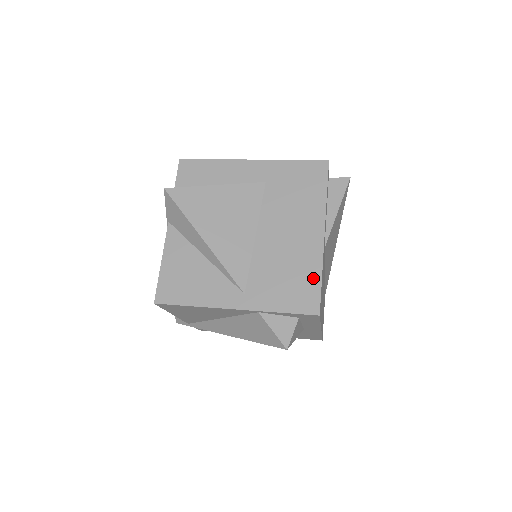
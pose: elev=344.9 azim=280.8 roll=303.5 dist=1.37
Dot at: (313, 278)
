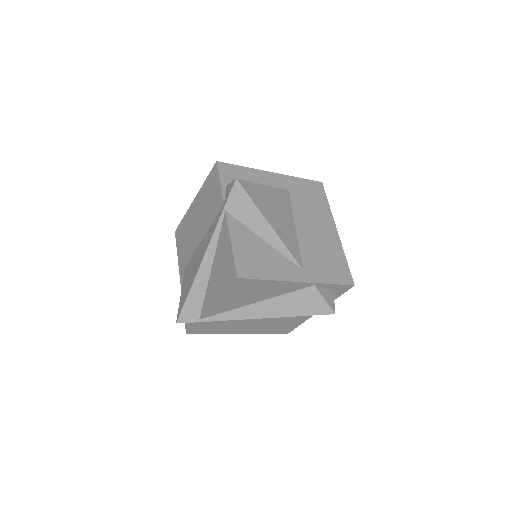
Dot at: (342, 260)
